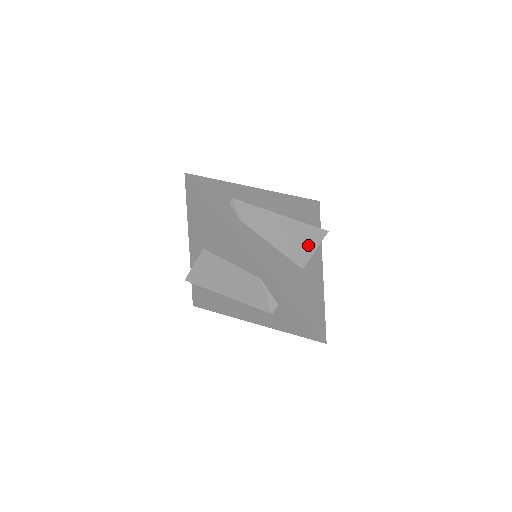
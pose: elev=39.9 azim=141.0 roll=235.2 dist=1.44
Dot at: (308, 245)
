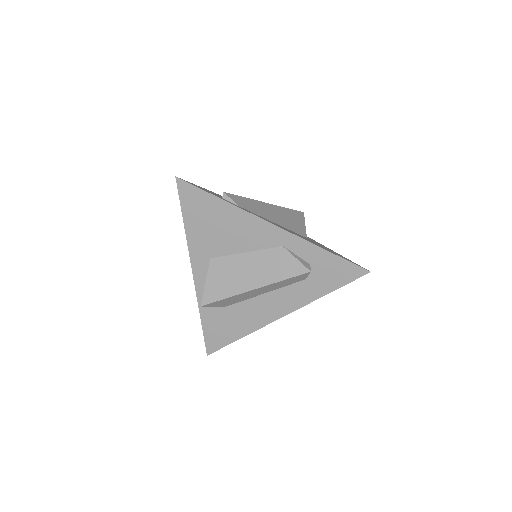
Dot at: (298, 222)
